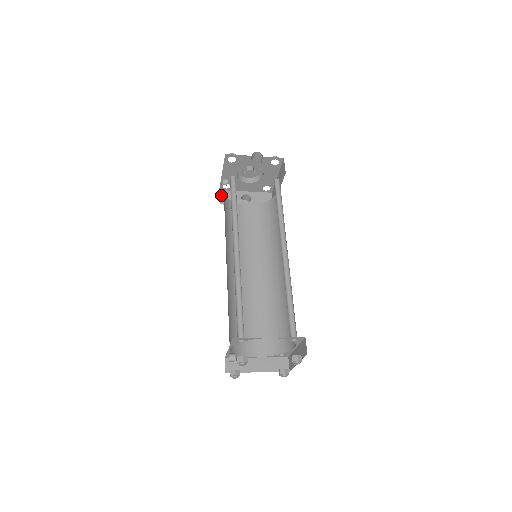
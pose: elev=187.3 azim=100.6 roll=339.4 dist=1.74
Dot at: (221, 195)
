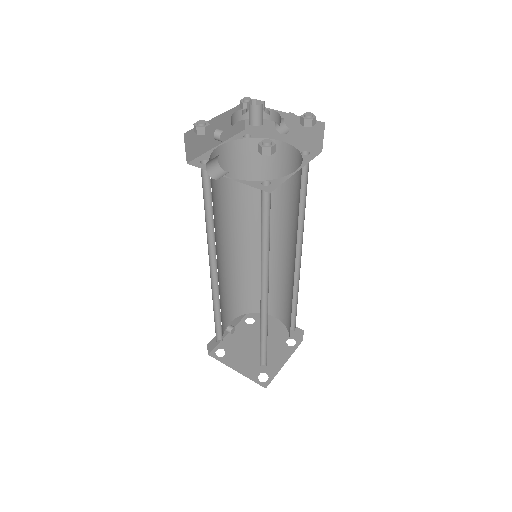
Dot at: occluded
